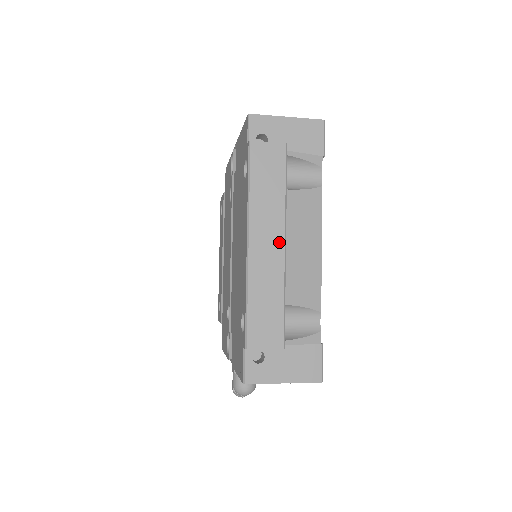
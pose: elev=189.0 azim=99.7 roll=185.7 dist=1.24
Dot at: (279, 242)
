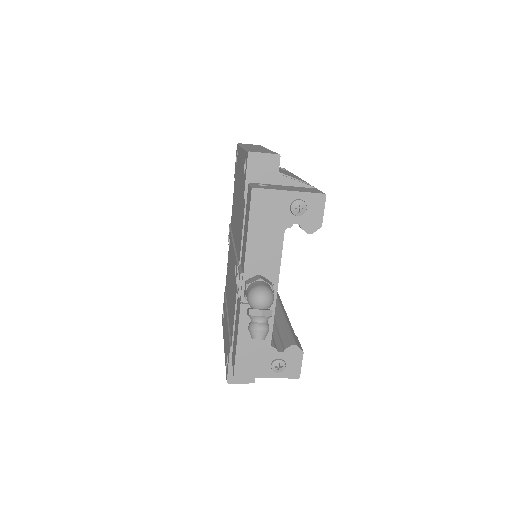
Dot at: occluded
